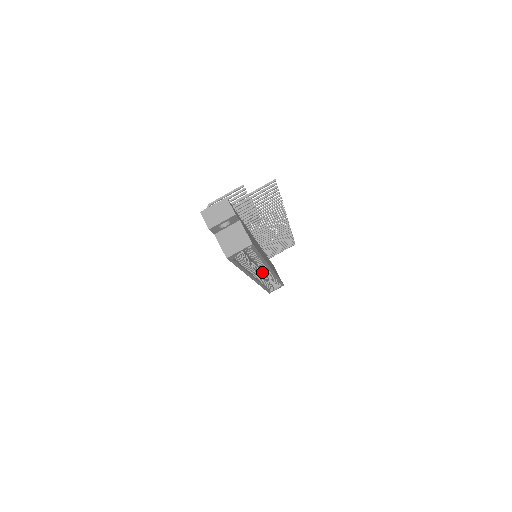
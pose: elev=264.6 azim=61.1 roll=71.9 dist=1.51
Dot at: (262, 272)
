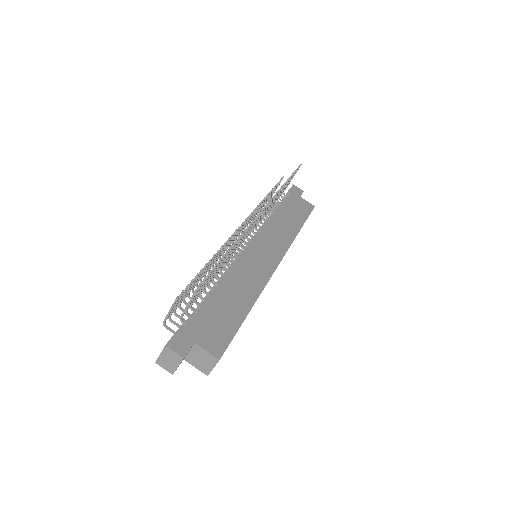
Dot at: occluded
